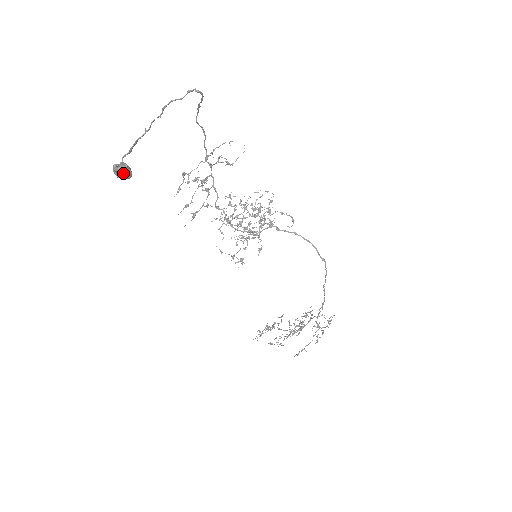
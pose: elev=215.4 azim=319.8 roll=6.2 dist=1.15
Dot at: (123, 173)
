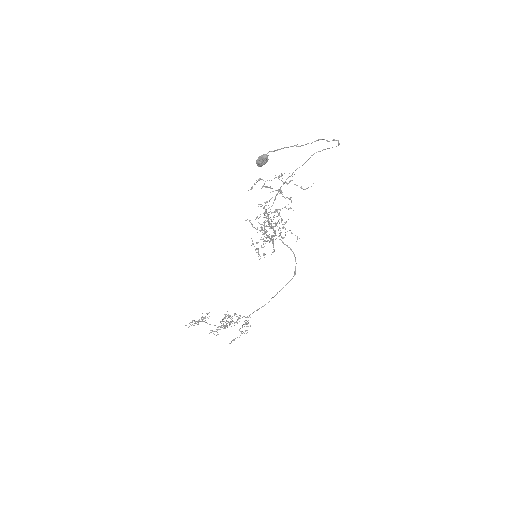
Dot at: (265, 162)
